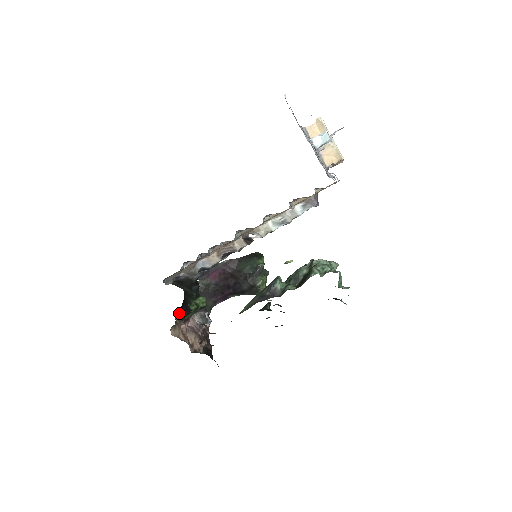
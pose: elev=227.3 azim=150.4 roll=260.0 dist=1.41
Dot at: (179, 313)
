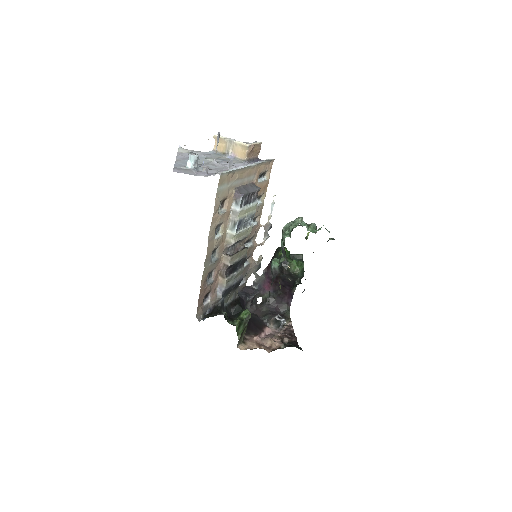
Dot at: (248, 331)
